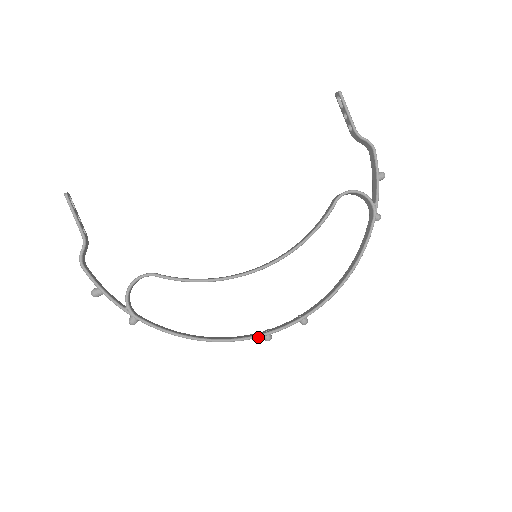
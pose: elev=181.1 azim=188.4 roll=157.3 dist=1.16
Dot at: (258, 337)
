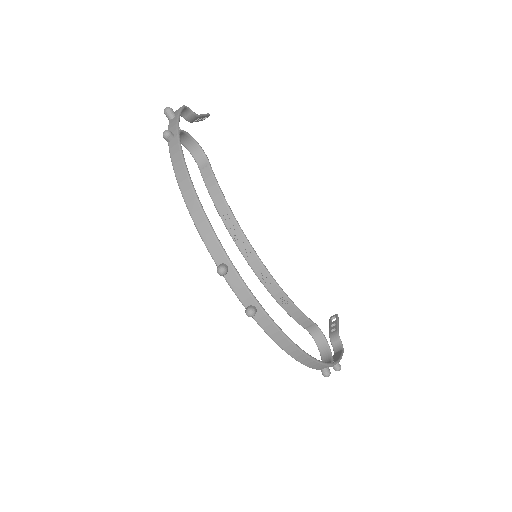
Dot at: (225, 253)
